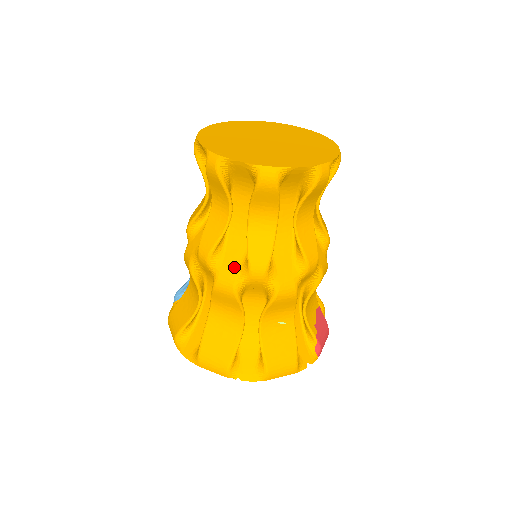
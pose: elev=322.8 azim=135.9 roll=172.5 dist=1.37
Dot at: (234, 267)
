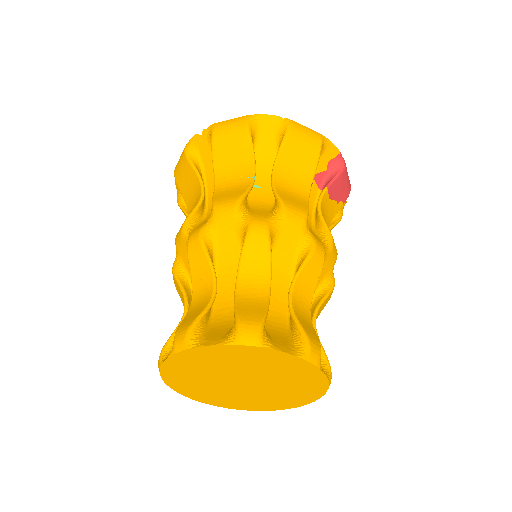
Dot at: occluded
